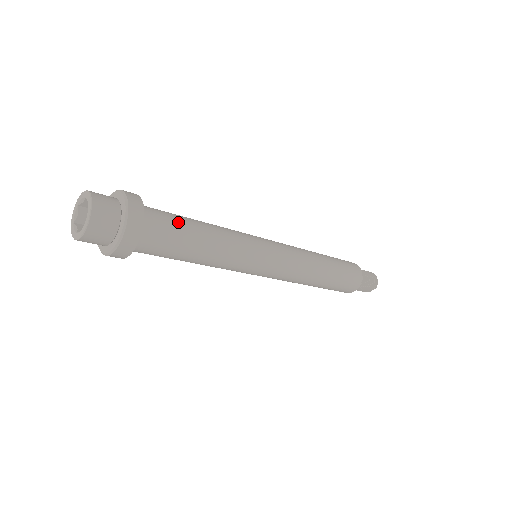
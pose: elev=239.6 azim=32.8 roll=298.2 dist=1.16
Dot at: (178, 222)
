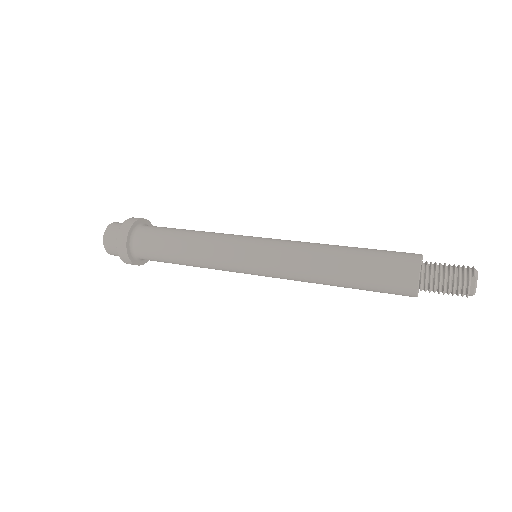
Dot at: occluded
